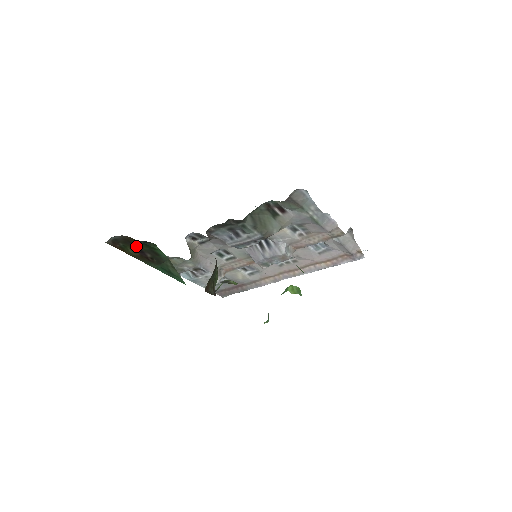
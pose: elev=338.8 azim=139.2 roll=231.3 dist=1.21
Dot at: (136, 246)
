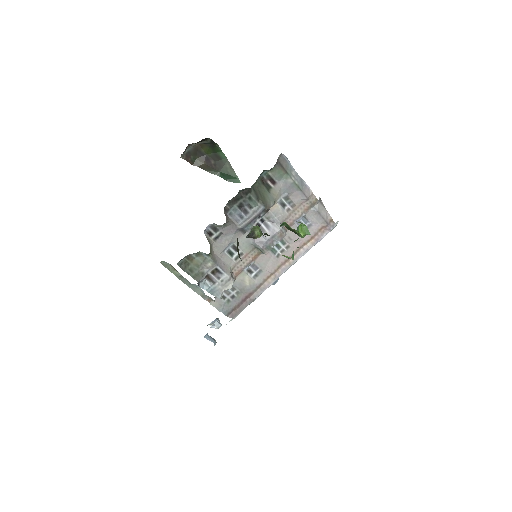
Dot at: (203, 155)
